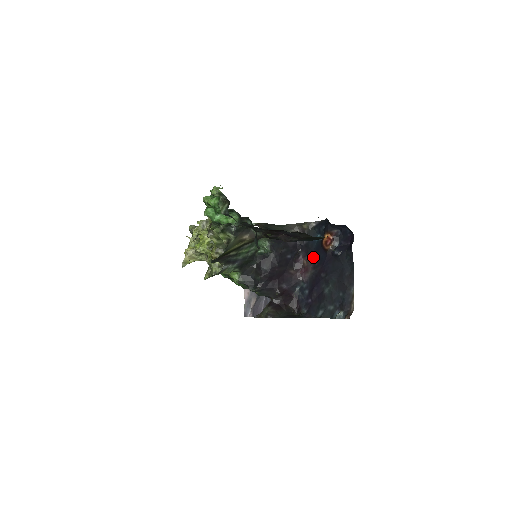
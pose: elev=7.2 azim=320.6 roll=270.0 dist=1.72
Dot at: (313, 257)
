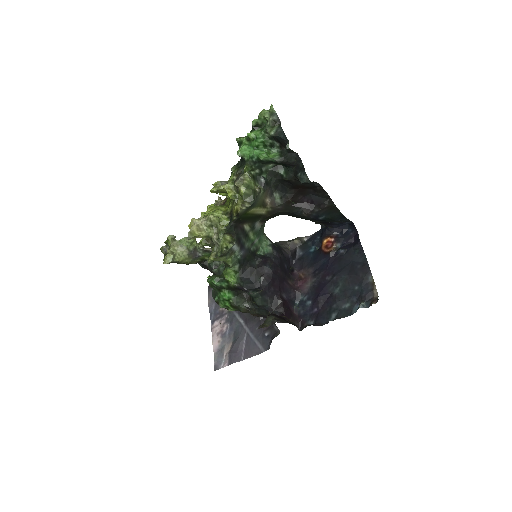
Dot at: (311, 267)
